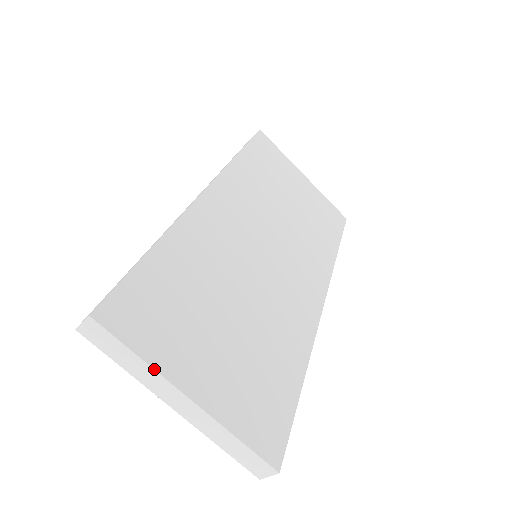
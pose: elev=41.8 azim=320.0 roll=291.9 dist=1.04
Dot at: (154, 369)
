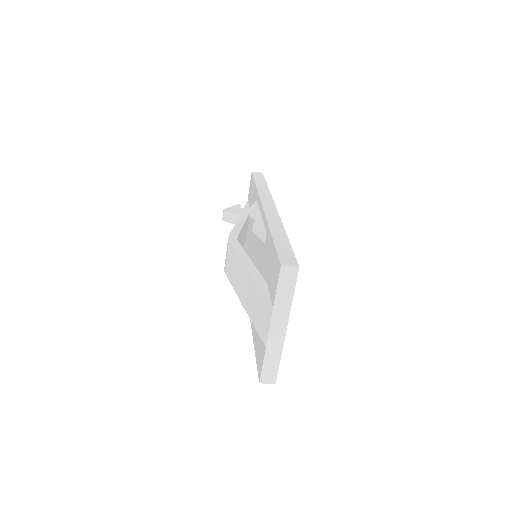
Dot at: occluded
